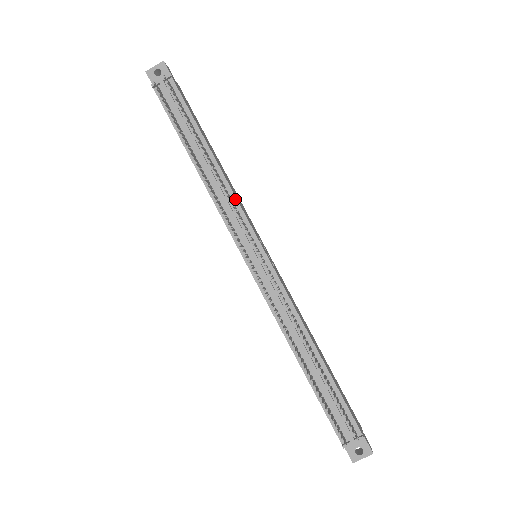
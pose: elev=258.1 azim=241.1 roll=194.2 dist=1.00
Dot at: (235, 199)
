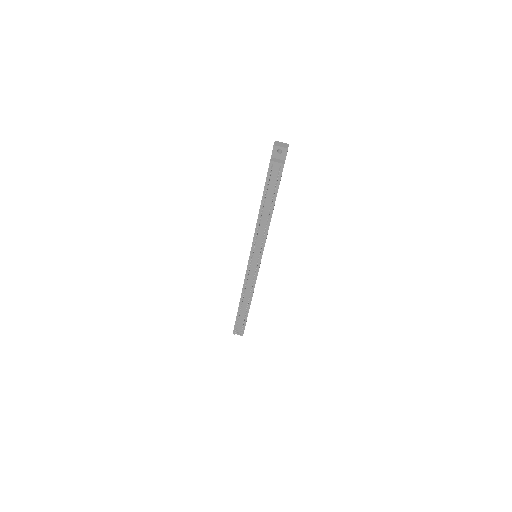
Dot at: (266, 236)
